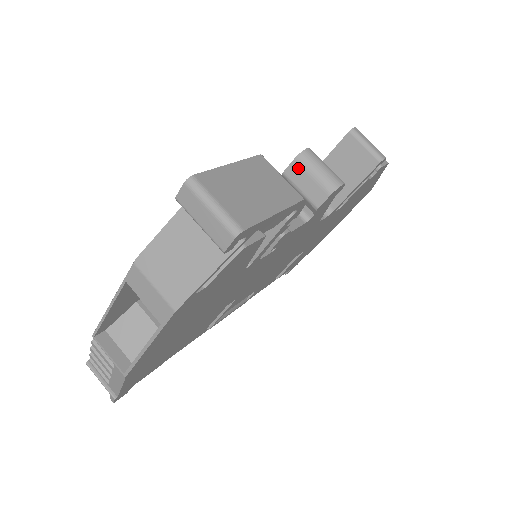
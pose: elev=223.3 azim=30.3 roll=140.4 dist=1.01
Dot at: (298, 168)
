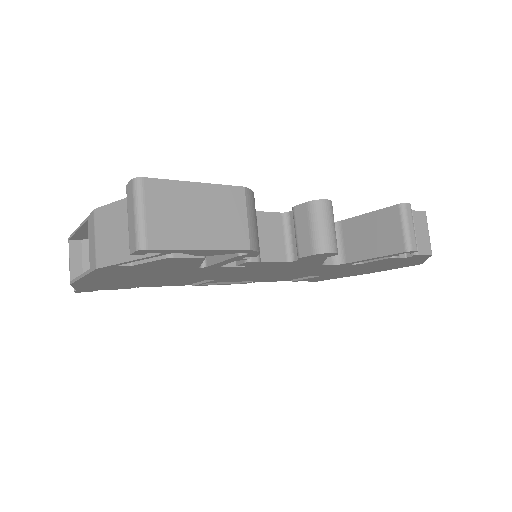
Dot at: (305, 212)
